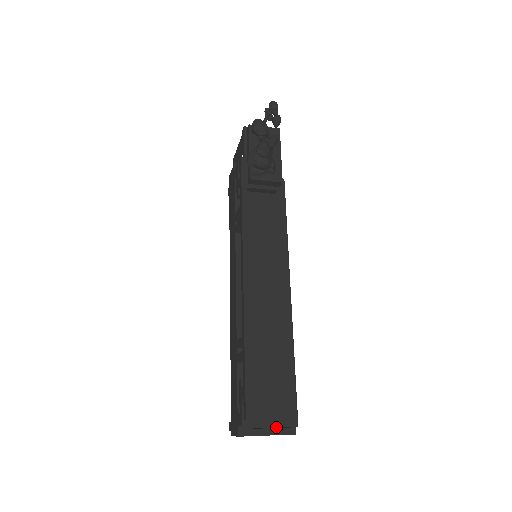
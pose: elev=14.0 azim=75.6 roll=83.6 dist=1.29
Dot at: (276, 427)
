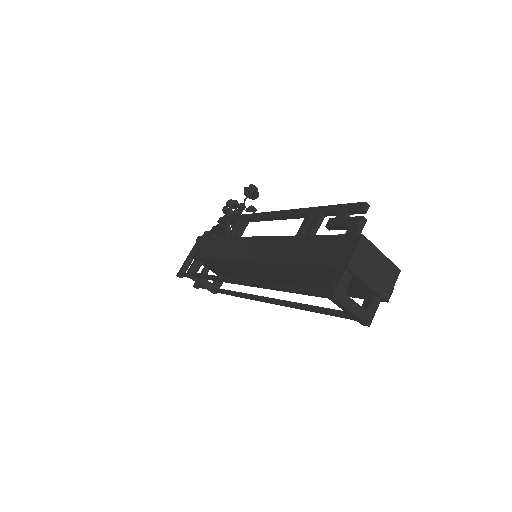
Dot at: occluded
